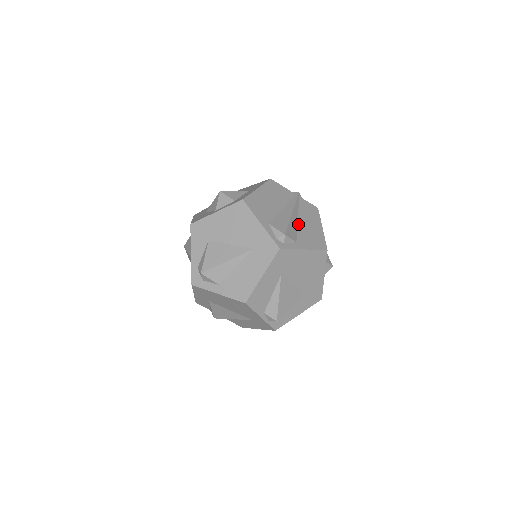
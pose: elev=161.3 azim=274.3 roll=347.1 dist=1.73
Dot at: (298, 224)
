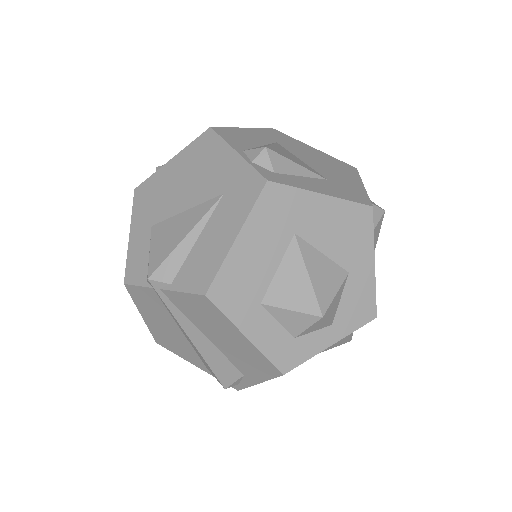
Dot at: occluded
